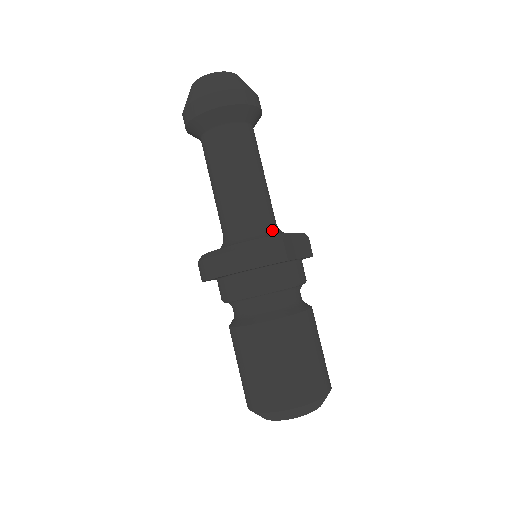
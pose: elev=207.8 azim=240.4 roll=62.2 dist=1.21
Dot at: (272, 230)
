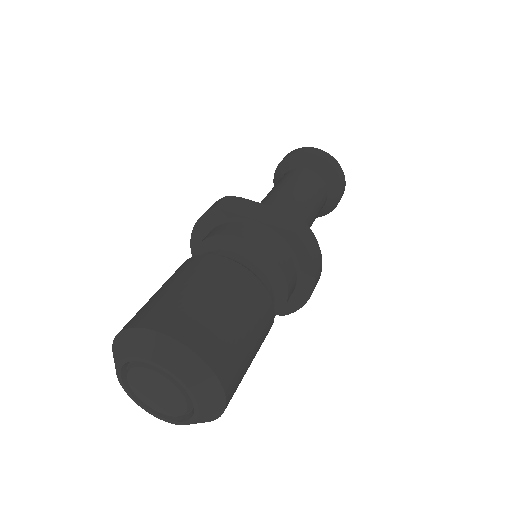
Dot at: occluded
